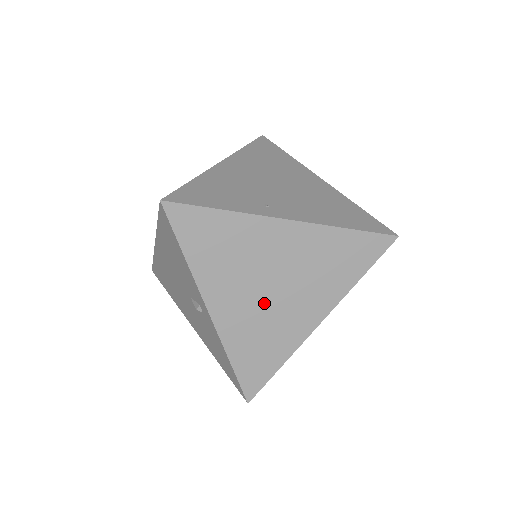
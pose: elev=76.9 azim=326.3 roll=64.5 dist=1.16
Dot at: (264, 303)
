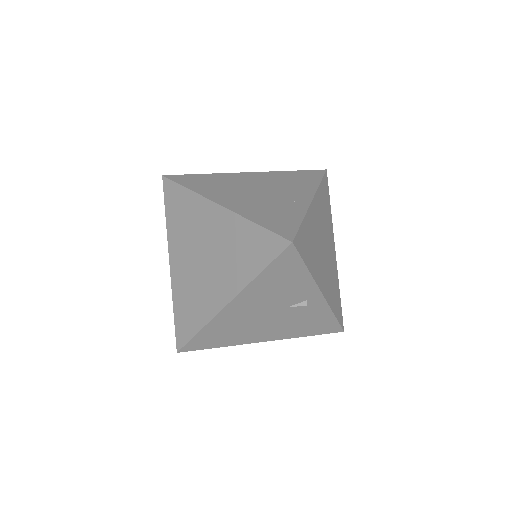
Dot at: (326, 262)
